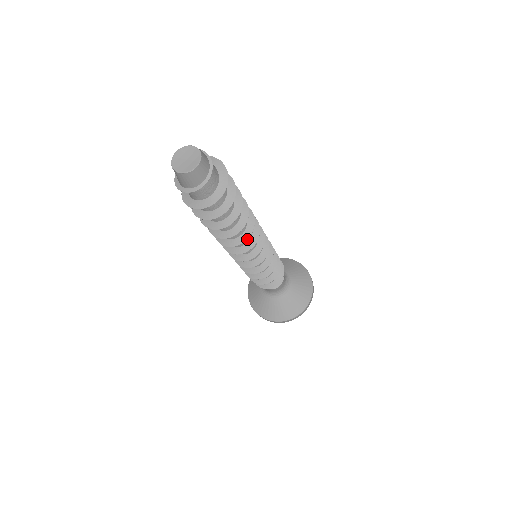
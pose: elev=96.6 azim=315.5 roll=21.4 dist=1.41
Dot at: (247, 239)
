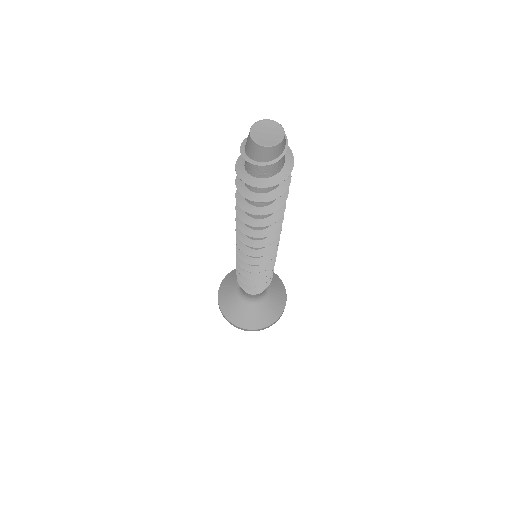
Dot at: occluded
